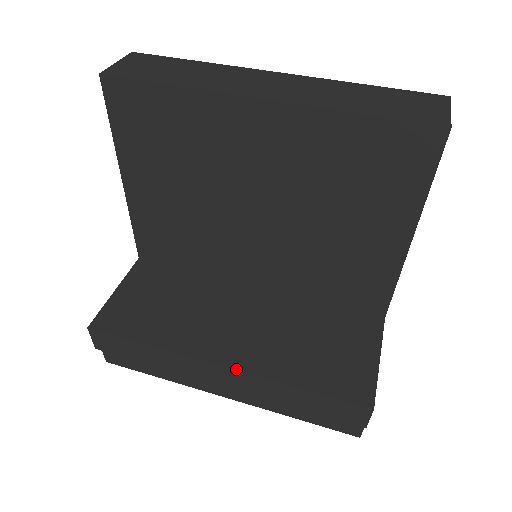
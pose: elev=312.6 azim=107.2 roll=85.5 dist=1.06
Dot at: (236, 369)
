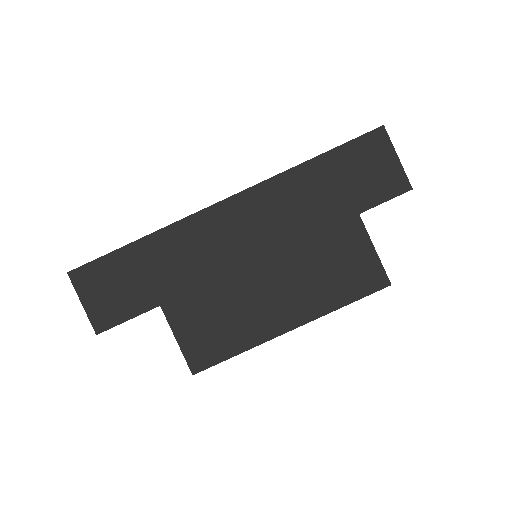
Dot at: (302, 325)
